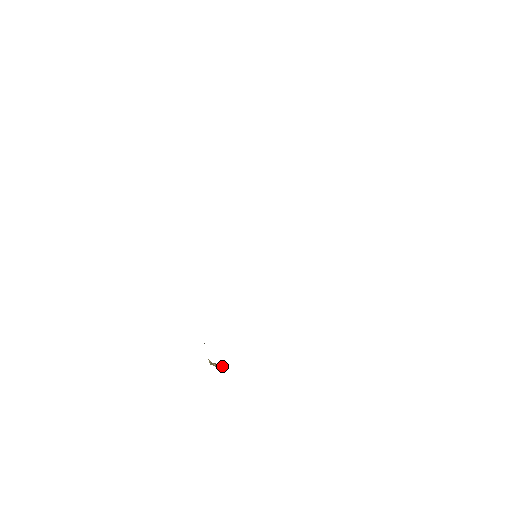
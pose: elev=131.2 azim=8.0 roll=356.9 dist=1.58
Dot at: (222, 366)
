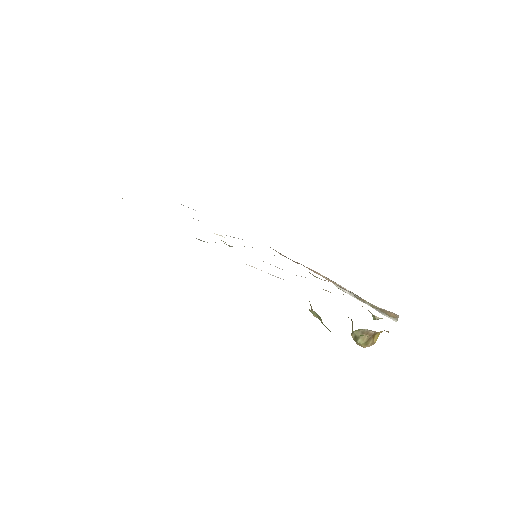
Dot at: (377, 337)
